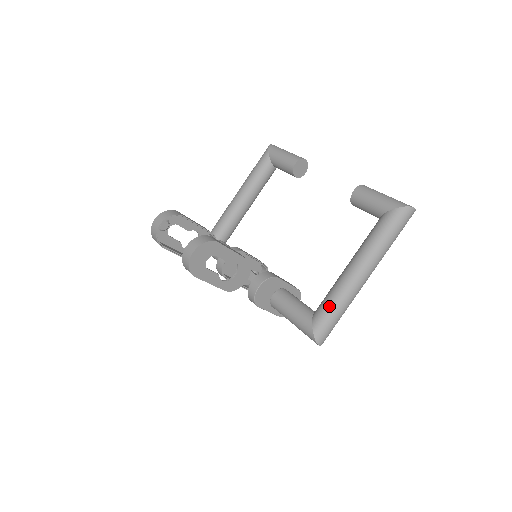
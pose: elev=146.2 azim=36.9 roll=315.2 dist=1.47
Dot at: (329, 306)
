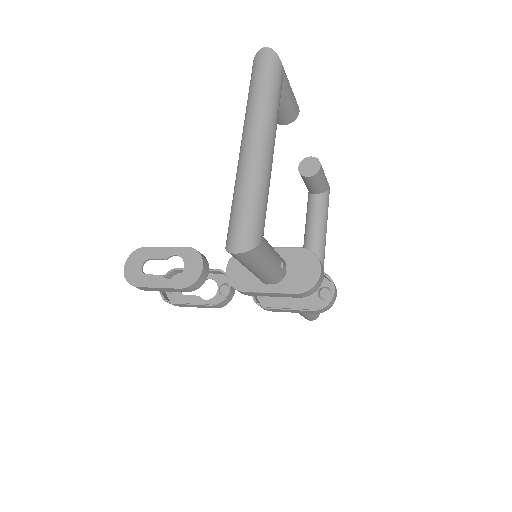
Dot at: occluded
